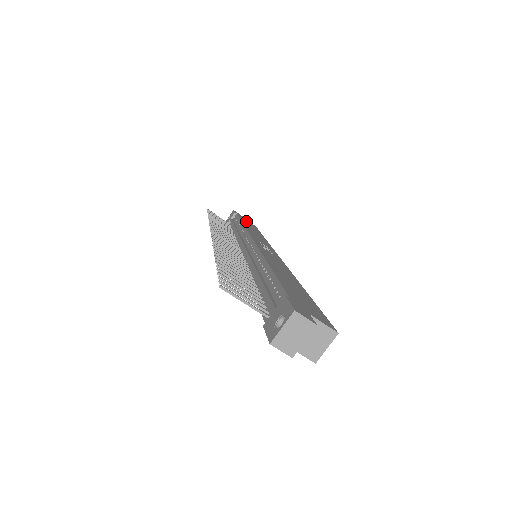
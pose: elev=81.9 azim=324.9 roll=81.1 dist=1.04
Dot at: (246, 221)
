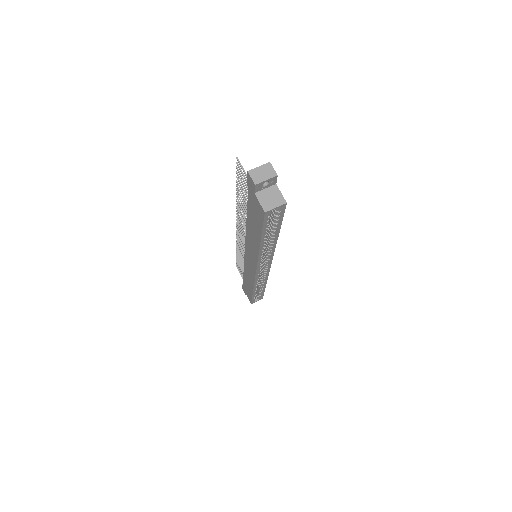
Dot at: occluded
